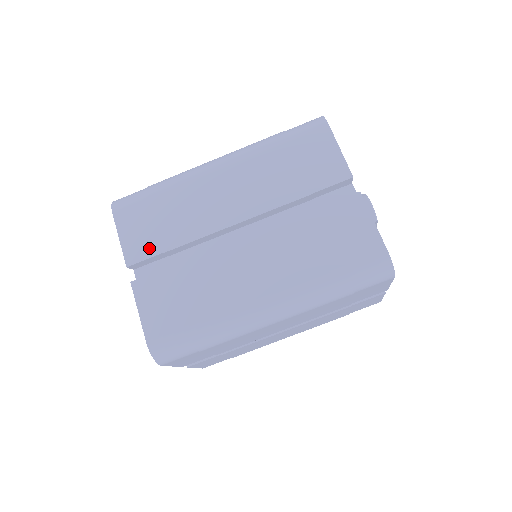
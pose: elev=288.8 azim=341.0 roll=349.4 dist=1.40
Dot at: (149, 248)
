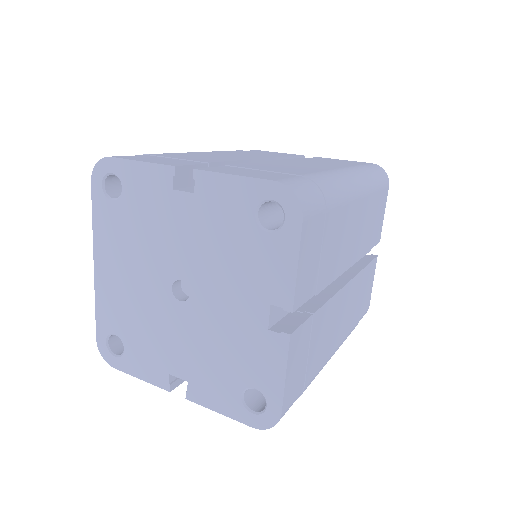
Dot at: (187, 162)
